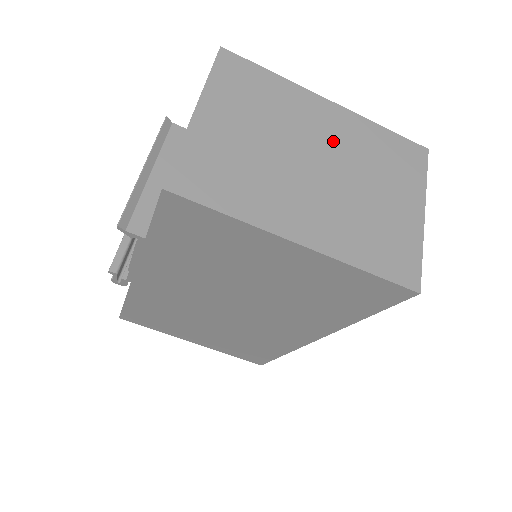
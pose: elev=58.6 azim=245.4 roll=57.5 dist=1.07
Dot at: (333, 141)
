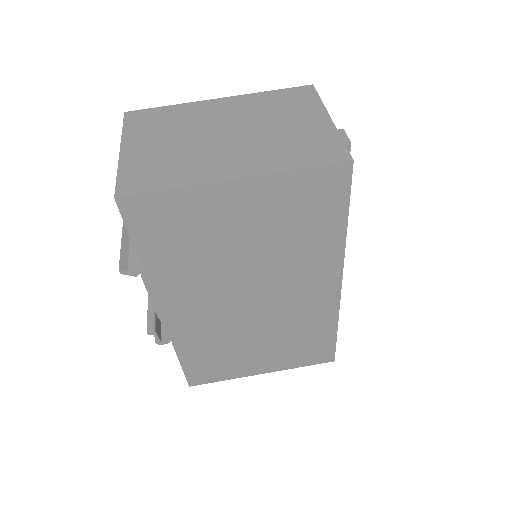
Dot at: (232, 116)
